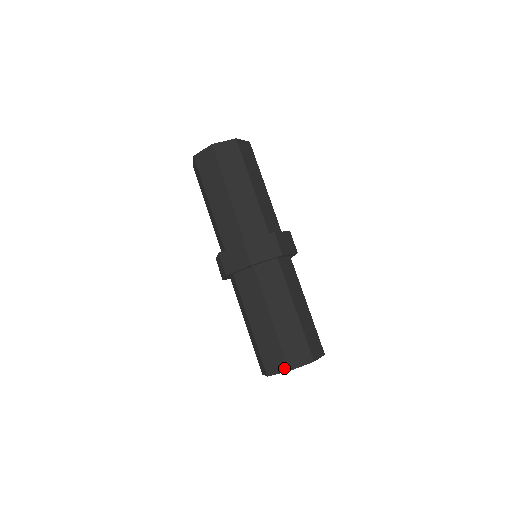
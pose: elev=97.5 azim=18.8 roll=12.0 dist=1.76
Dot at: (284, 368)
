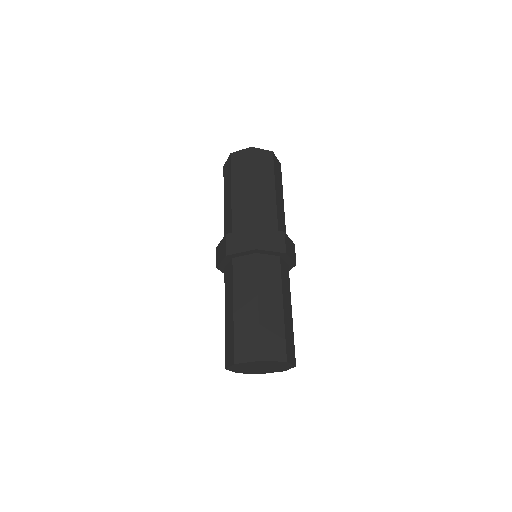
Dot at: (283, 357)
